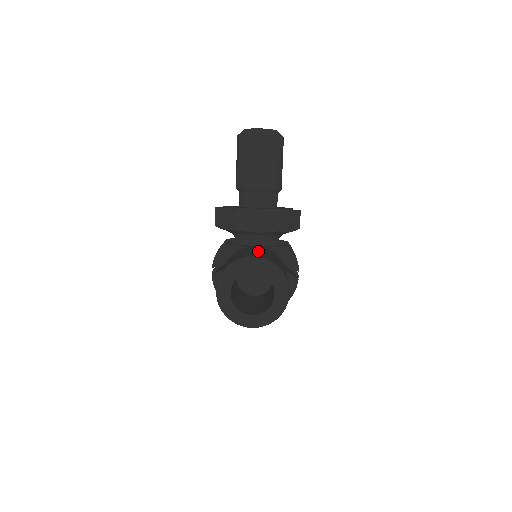
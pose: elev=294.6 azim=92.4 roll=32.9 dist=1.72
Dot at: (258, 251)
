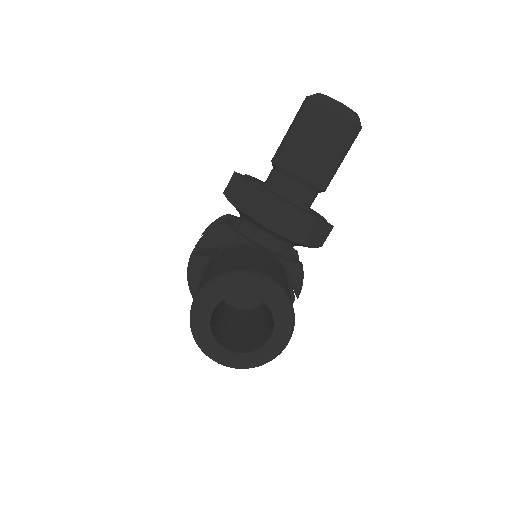
Dot at: (271, 264)
